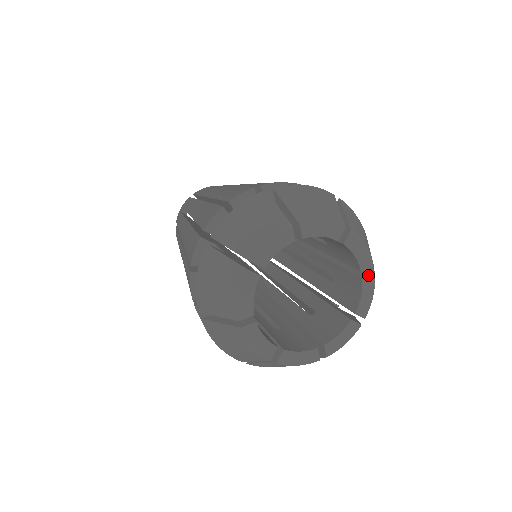
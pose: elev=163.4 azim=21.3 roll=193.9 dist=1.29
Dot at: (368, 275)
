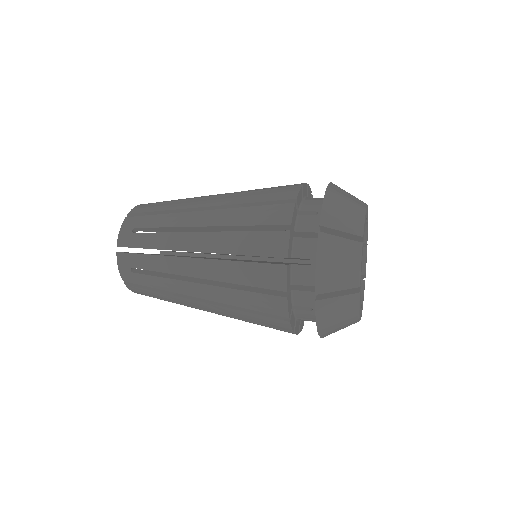
Dot at: occluded
